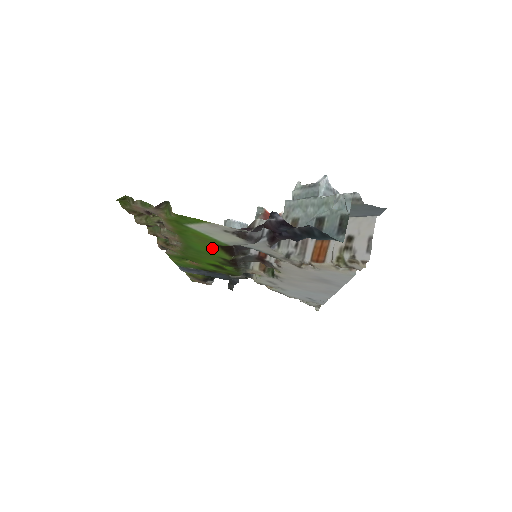
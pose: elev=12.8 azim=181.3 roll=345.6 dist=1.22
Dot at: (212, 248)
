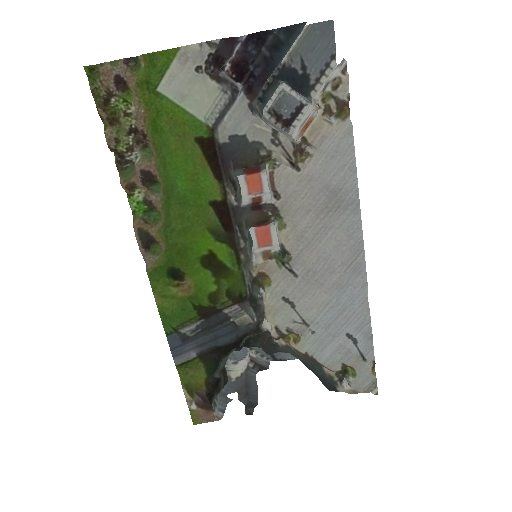
Dot at: (194, 161)
